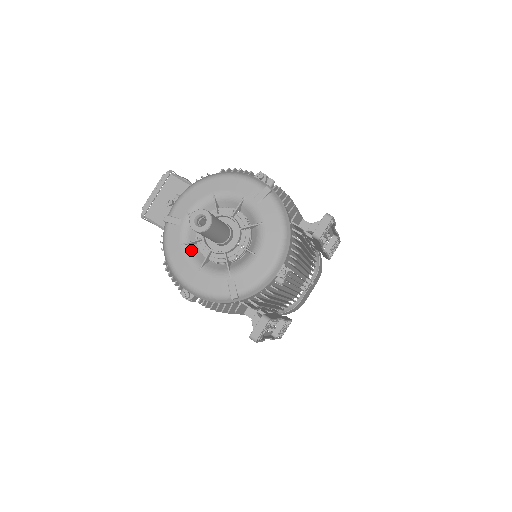
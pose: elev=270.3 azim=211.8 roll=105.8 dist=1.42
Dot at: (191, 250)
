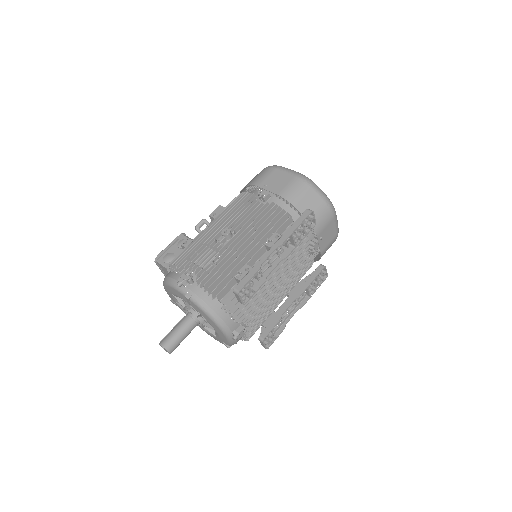
Dot at: occluded
